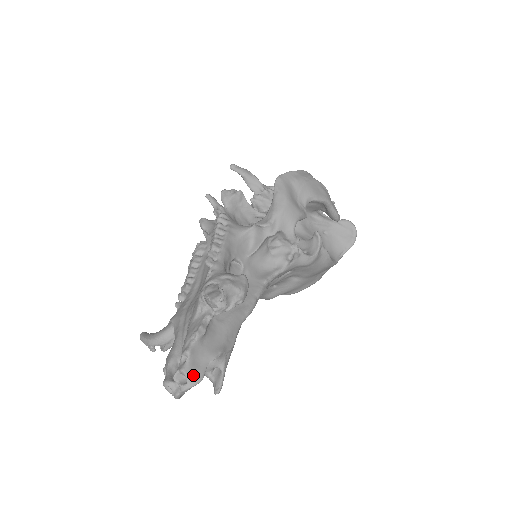
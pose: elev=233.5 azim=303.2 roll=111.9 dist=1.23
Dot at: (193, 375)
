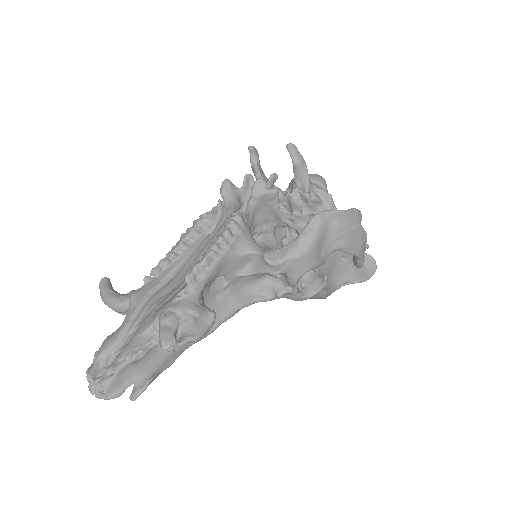
Dot at: (111, 391)
